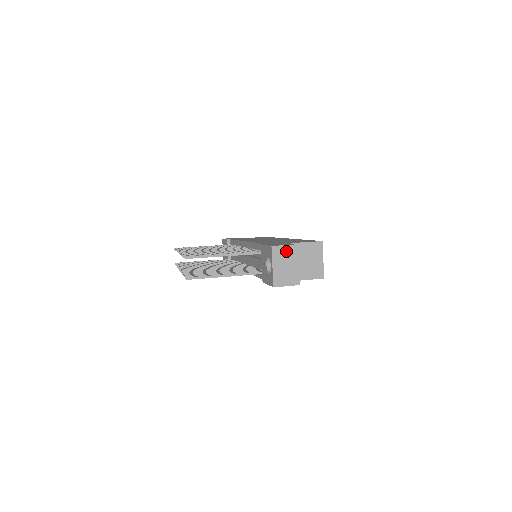
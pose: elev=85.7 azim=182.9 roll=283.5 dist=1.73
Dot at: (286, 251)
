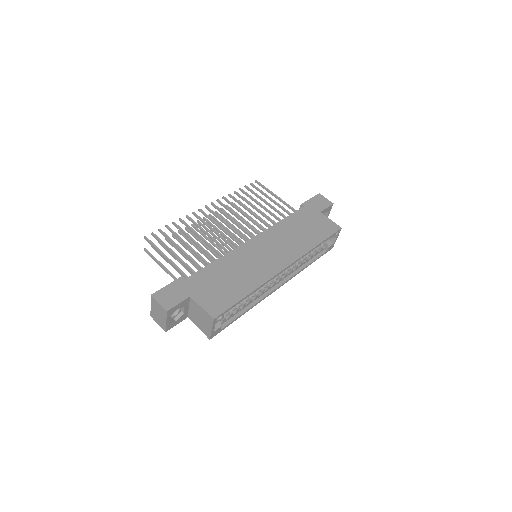
Dot at: (159, 307)
